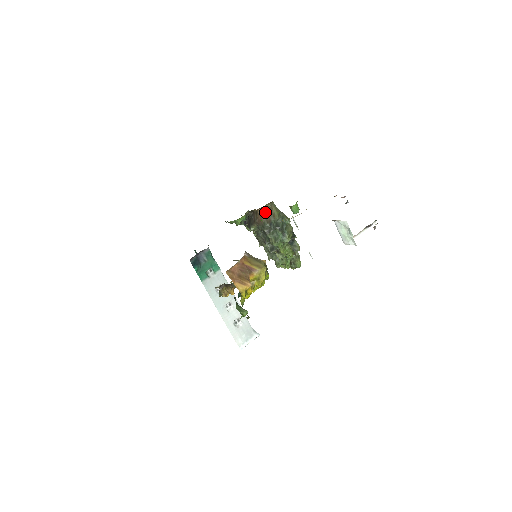
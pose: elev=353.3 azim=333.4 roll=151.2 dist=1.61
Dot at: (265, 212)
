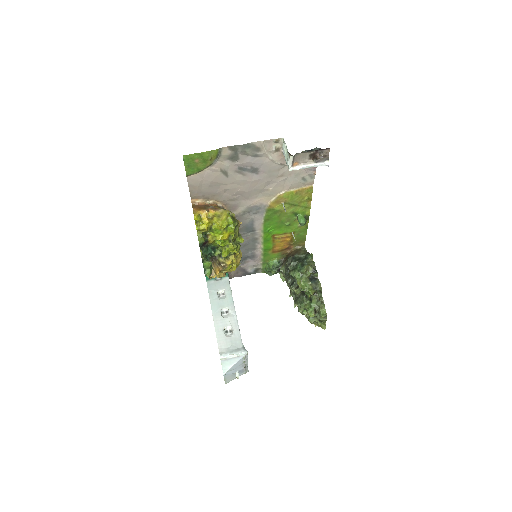
Dot at: (293, 252)
